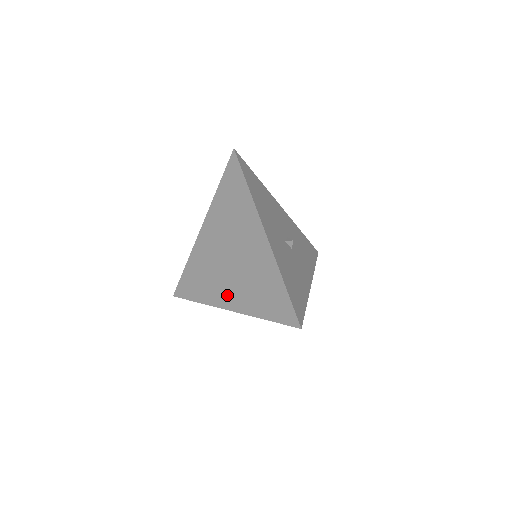
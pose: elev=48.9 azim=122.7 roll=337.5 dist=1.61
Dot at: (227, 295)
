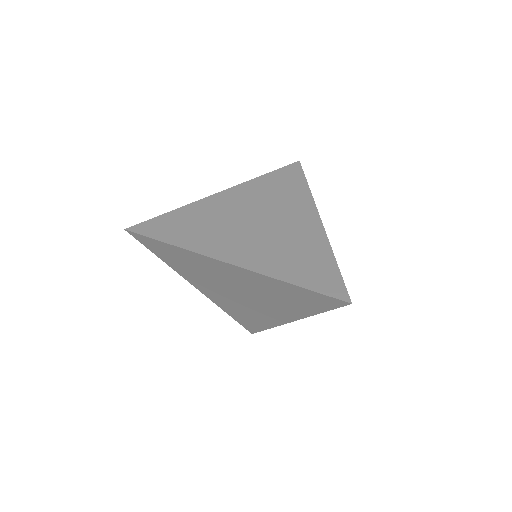
Dot at: (236, 250)
